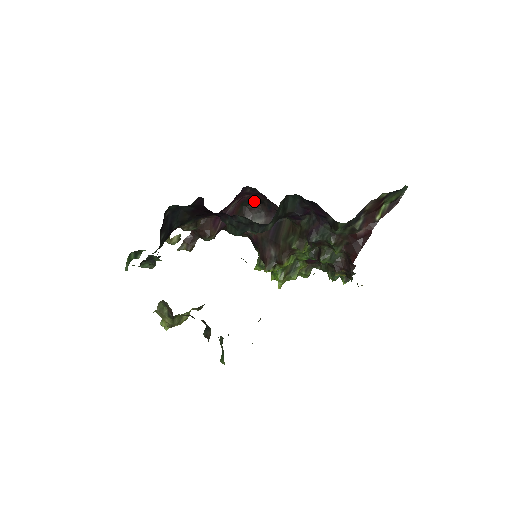
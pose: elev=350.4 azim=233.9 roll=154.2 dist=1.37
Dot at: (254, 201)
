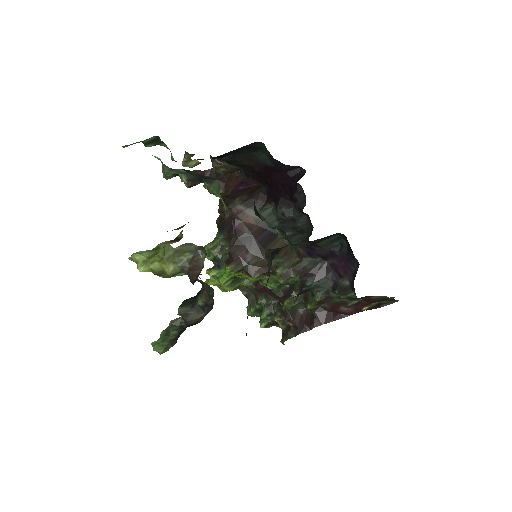
Dot at: occluded
